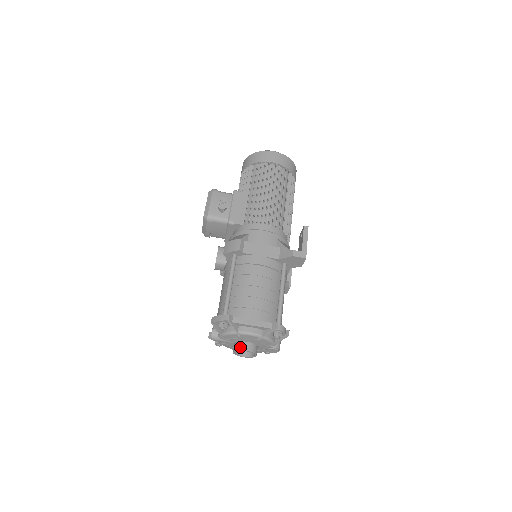
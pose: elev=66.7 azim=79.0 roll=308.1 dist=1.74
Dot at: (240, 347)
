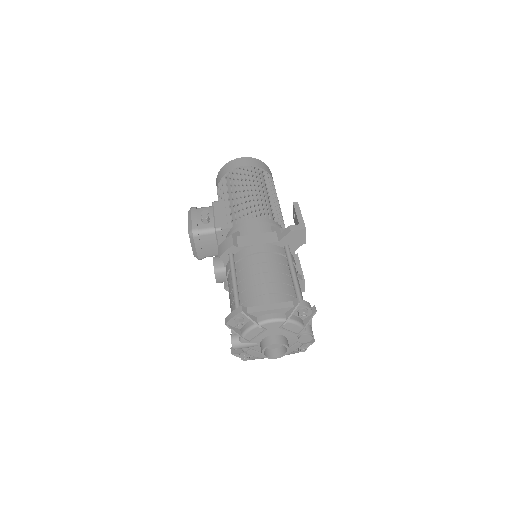
Dot at: (267, 343)
